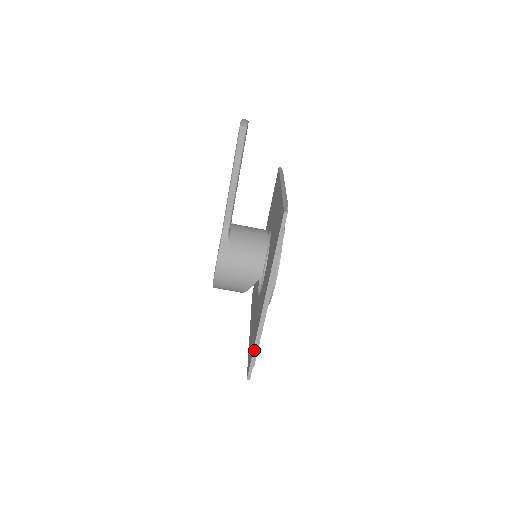
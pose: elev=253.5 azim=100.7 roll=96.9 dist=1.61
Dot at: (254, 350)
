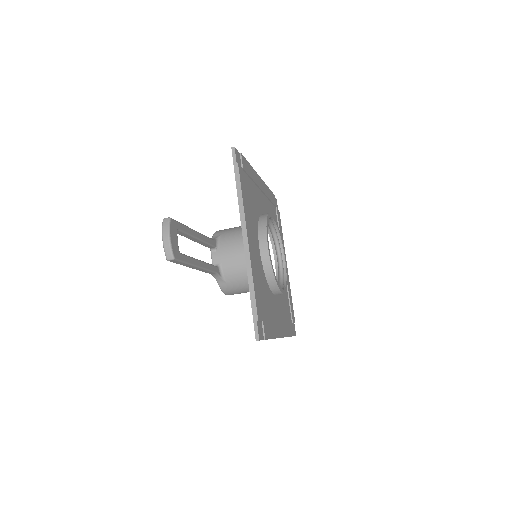
Dot at: occluded
